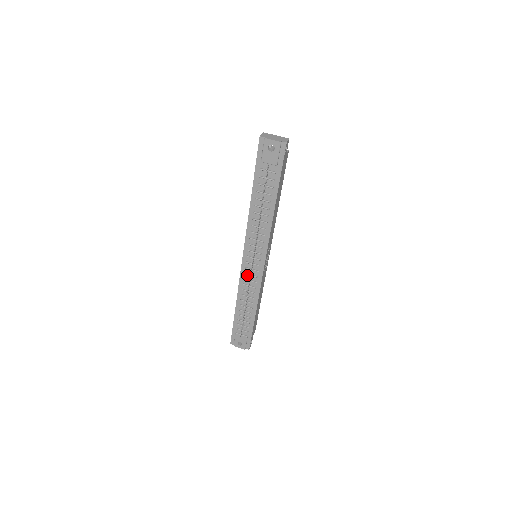
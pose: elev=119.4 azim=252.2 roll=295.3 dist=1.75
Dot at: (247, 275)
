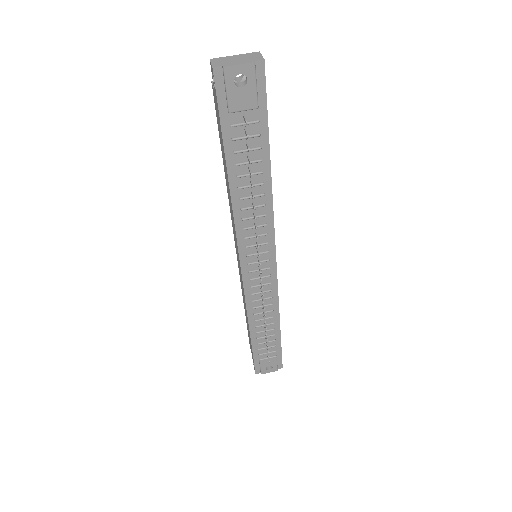
Dot at: (254, 287)
